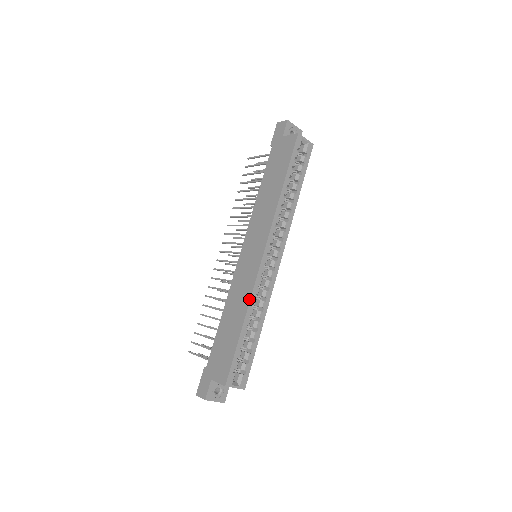
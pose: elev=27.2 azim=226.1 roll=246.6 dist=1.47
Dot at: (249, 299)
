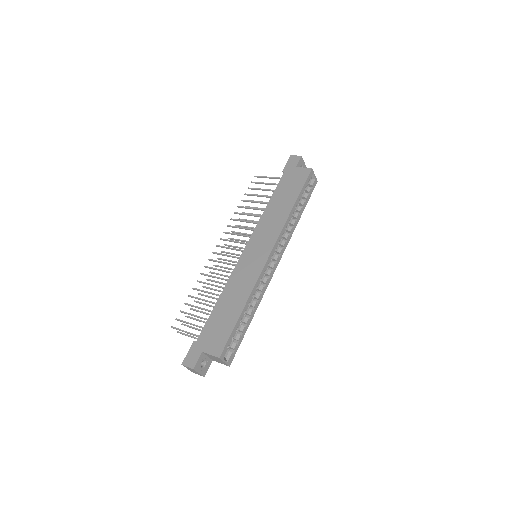
Dot at: (252, 288)
